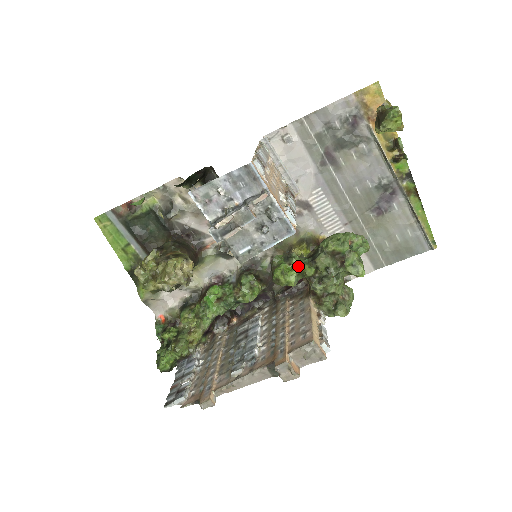
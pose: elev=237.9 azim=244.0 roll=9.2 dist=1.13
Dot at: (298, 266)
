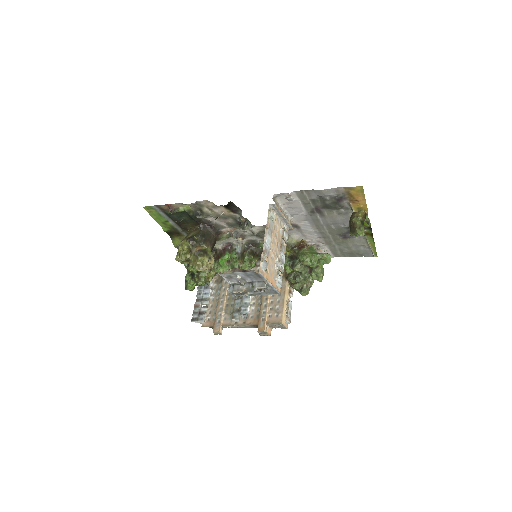
Dot at: occluded
